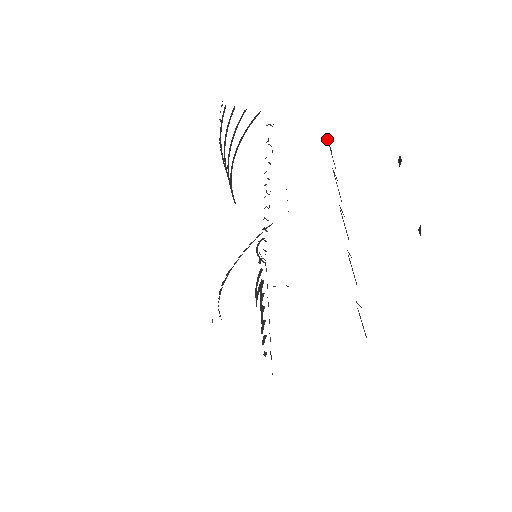
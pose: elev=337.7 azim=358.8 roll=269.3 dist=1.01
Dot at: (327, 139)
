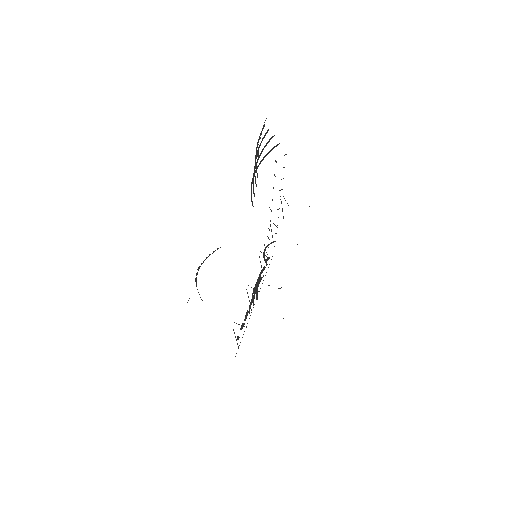
Dot at: occluded
